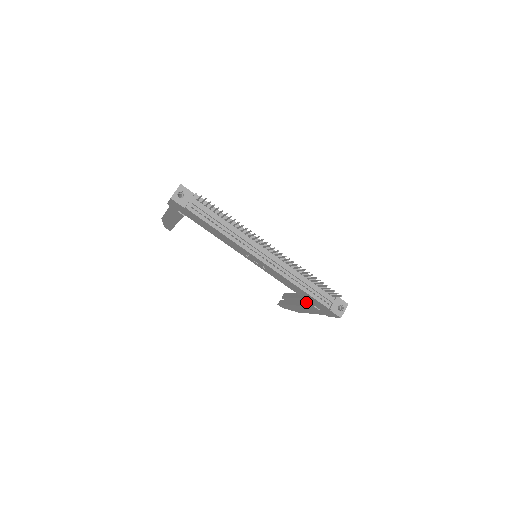
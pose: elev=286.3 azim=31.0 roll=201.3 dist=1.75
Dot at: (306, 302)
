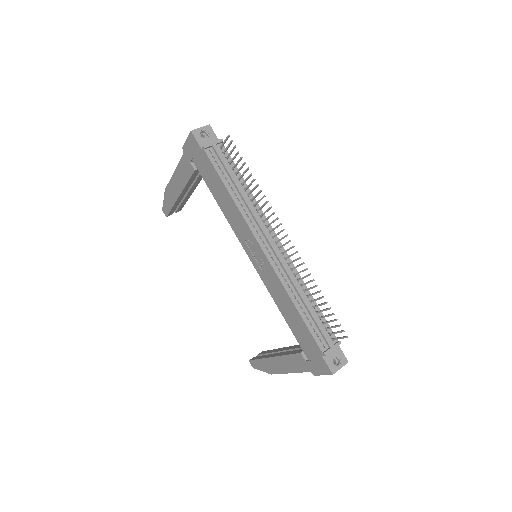
Dot at: (291, 351)
